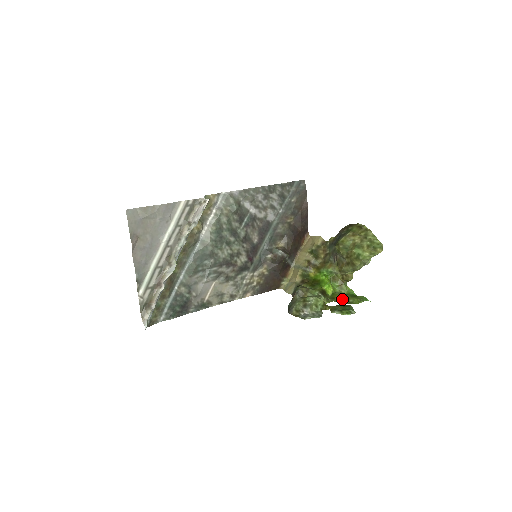
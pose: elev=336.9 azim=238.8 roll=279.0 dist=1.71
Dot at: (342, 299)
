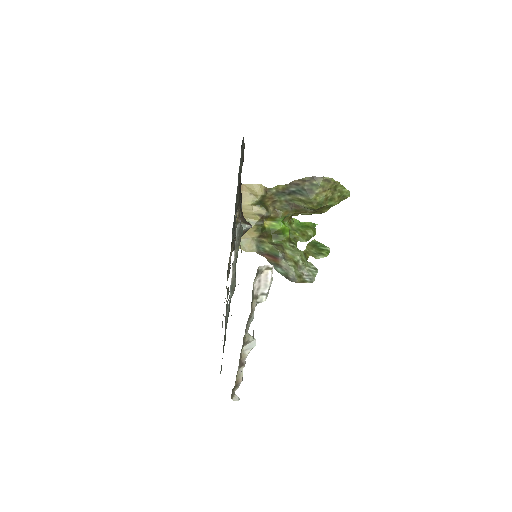
Dot at: (303, 236)
